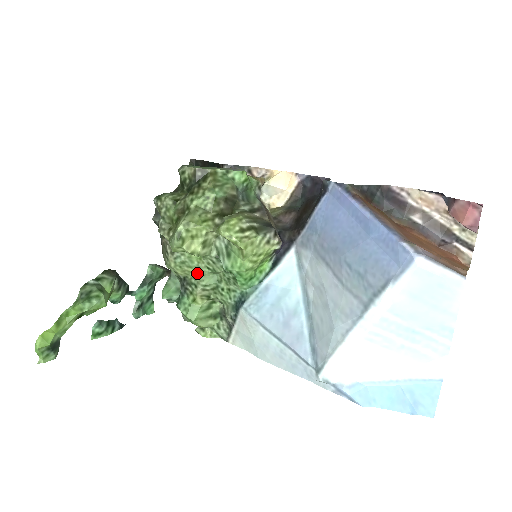
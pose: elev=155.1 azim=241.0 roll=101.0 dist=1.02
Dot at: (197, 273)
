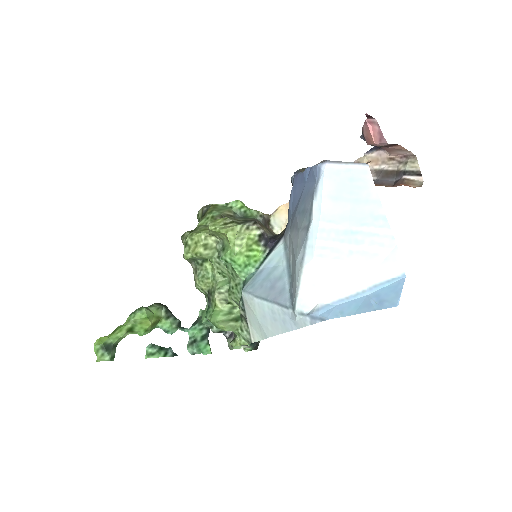
Dot at: (213, 281)
